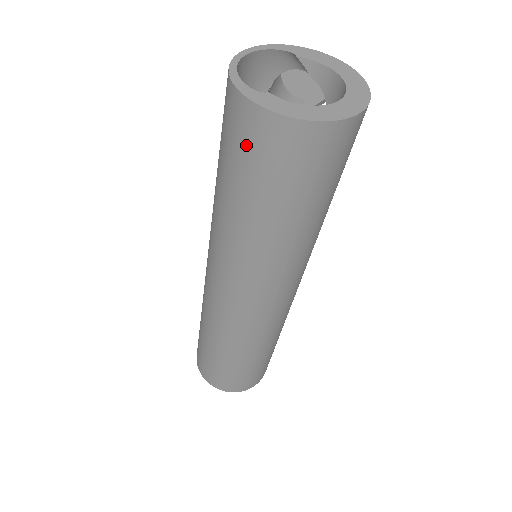
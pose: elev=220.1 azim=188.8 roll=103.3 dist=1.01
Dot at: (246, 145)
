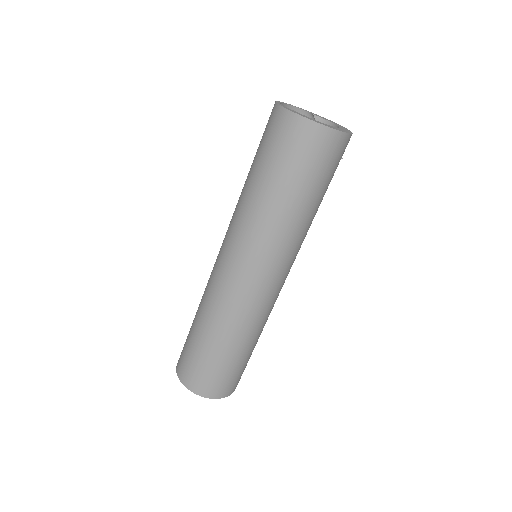
Dot at: (277, 137)
